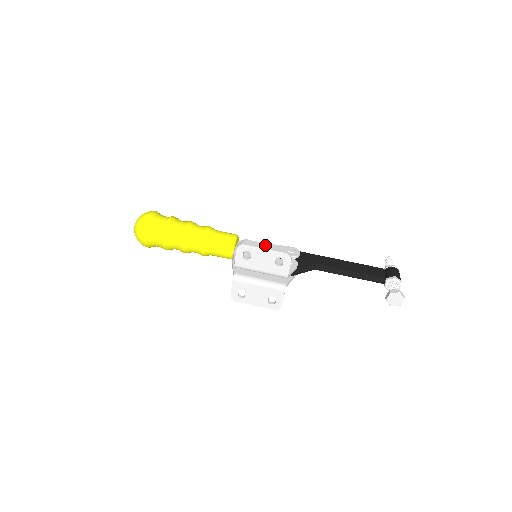
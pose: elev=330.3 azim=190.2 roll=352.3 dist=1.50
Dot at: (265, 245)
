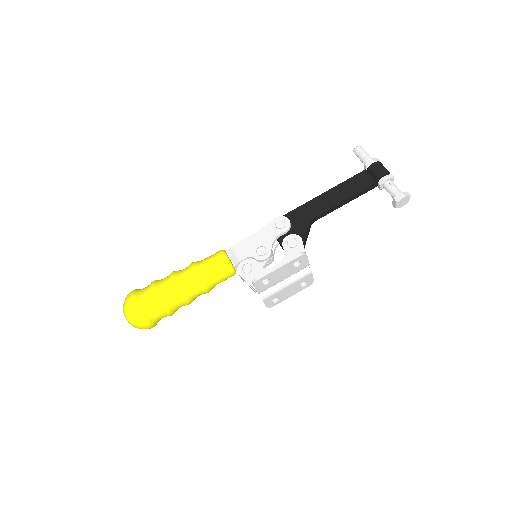
Dot at: (254, 239)
